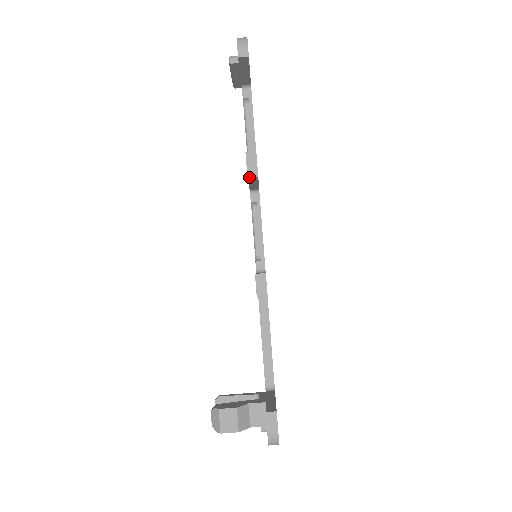
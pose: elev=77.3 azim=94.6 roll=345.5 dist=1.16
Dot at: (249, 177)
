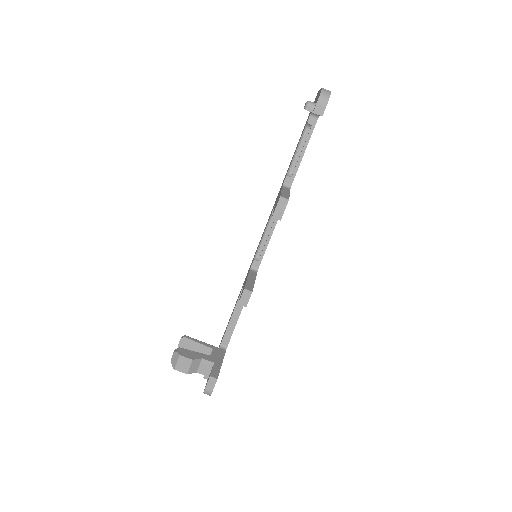
Dot at: (274, 217)
